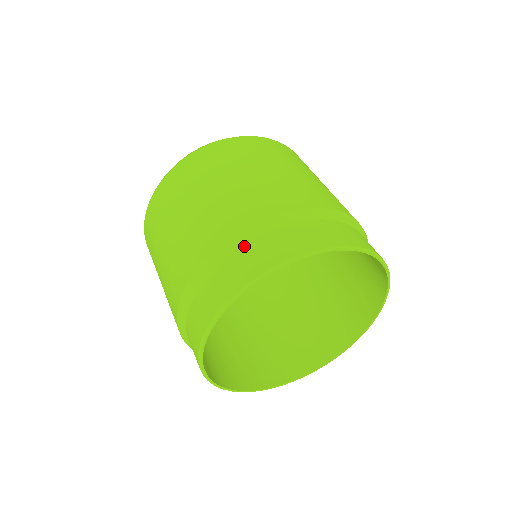
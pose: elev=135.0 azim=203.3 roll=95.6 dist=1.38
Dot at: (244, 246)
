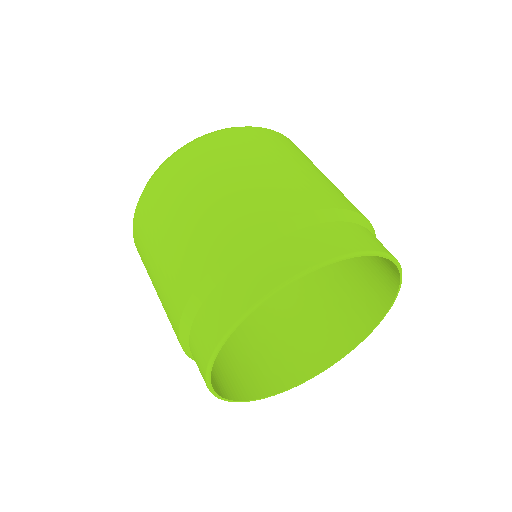
Dot at: (324, 224)
